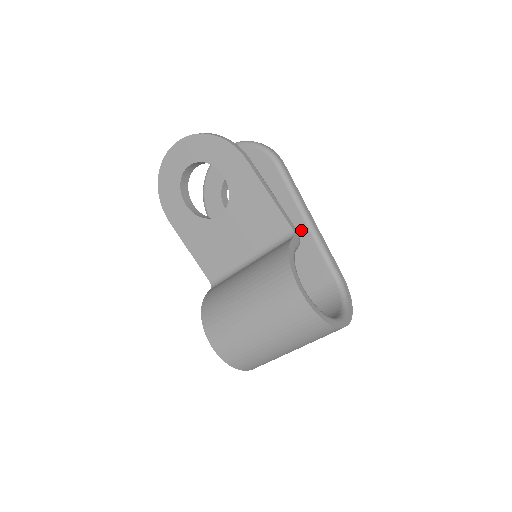
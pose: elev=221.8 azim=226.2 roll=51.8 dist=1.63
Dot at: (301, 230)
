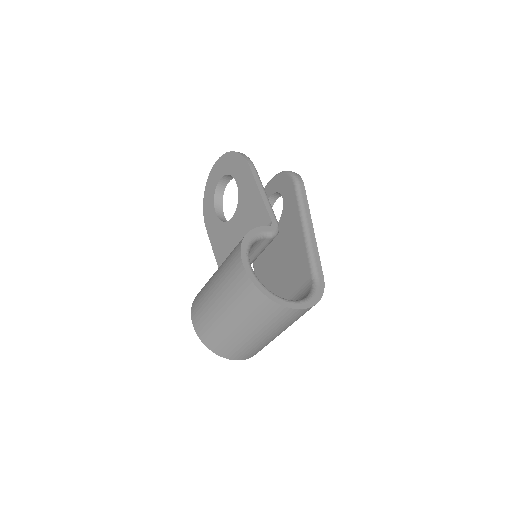
Dot at: (299, 237)
